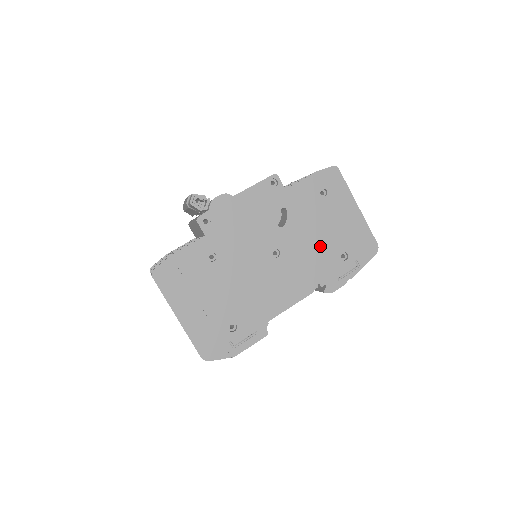
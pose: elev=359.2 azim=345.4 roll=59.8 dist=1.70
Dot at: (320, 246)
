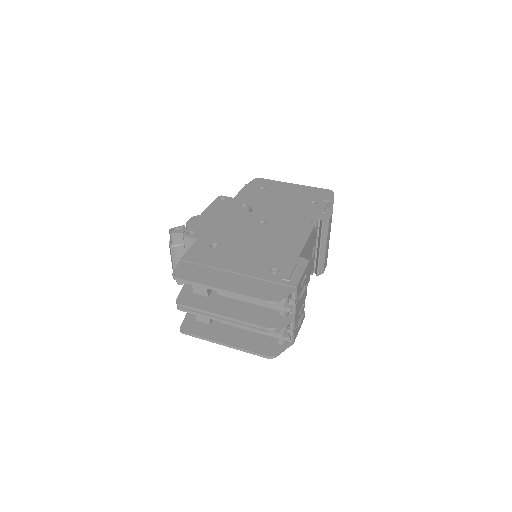
Dot at: (290, 207)
